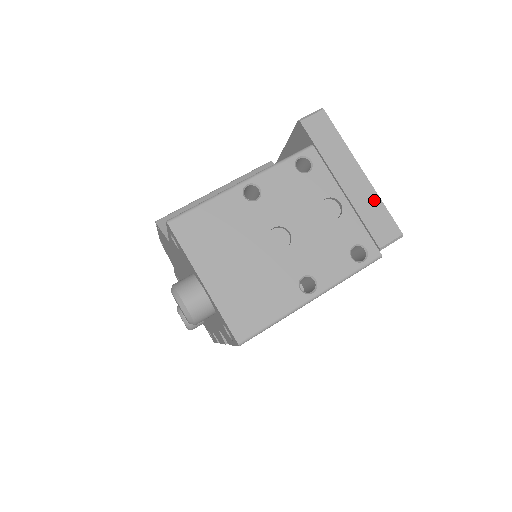
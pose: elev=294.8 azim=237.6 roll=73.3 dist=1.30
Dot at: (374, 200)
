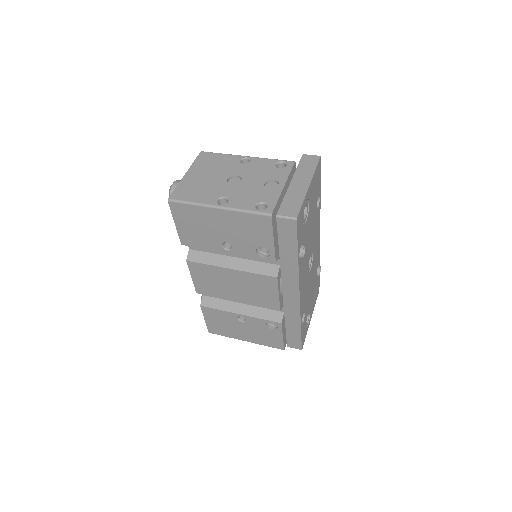
Dot at: (300, 197)
